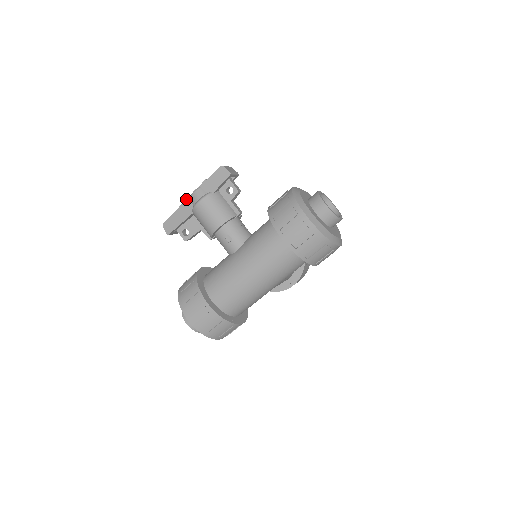
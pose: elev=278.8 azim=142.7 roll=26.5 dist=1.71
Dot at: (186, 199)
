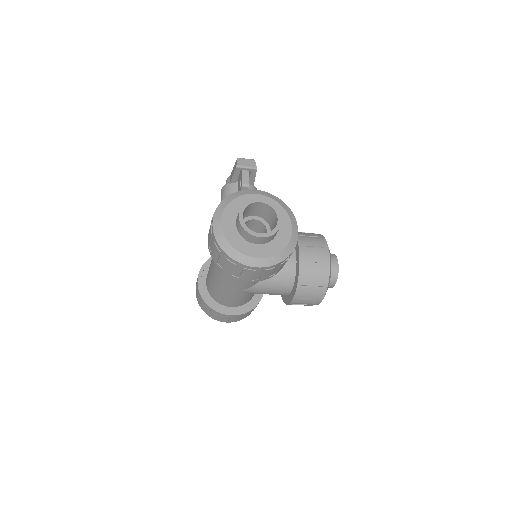
Dot at: occluded
